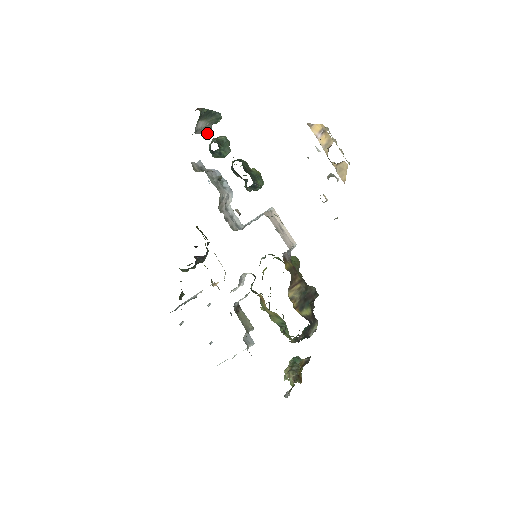
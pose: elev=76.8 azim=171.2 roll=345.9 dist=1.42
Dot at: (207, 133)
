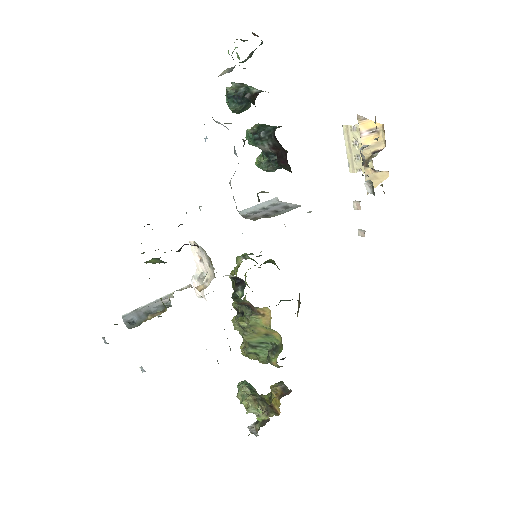
Dot at: (229, 70)
